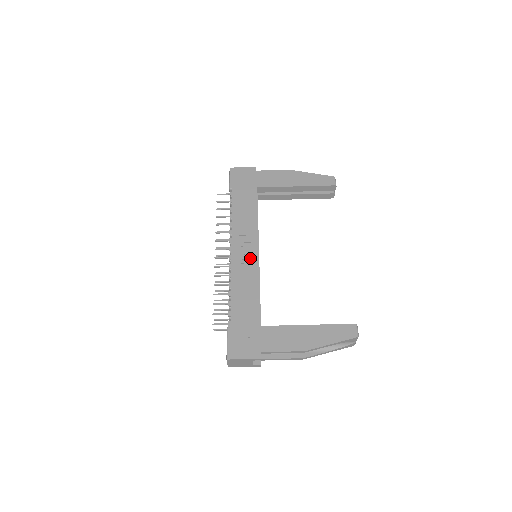
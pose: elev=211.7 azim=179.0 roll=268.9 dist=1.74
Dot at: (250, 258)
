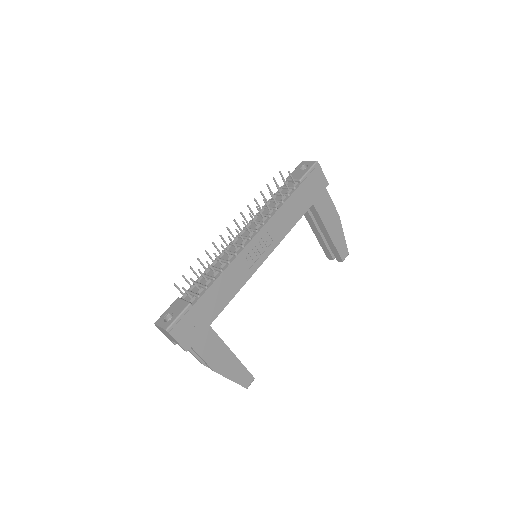
Dot at: (255, 261)
